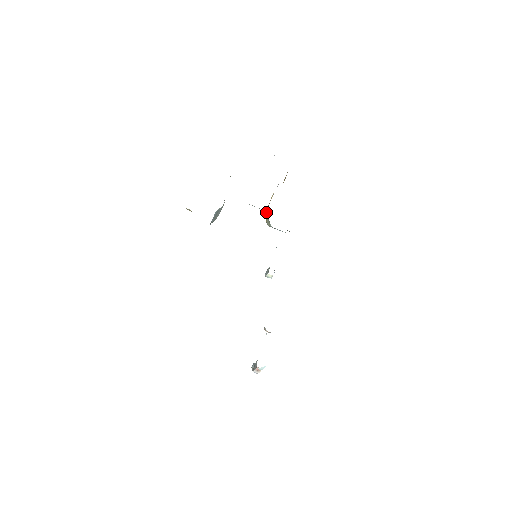
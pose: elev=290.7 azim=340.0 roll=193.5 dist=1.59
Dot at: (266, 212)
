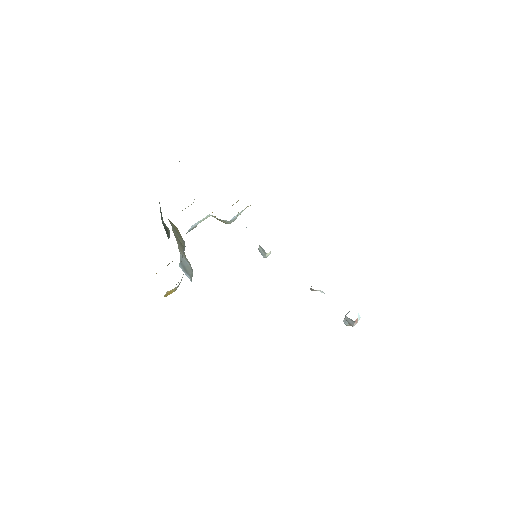
Dot at: occluded
